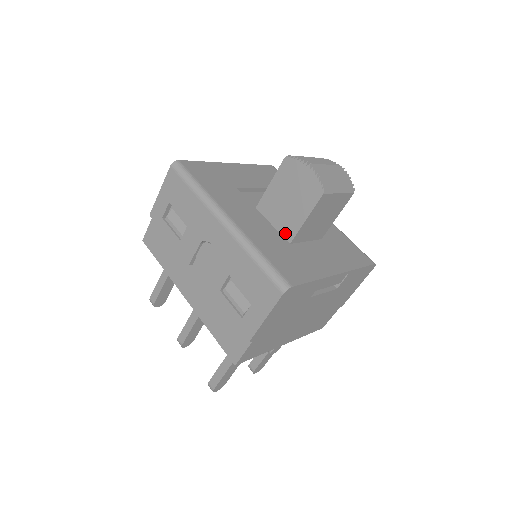
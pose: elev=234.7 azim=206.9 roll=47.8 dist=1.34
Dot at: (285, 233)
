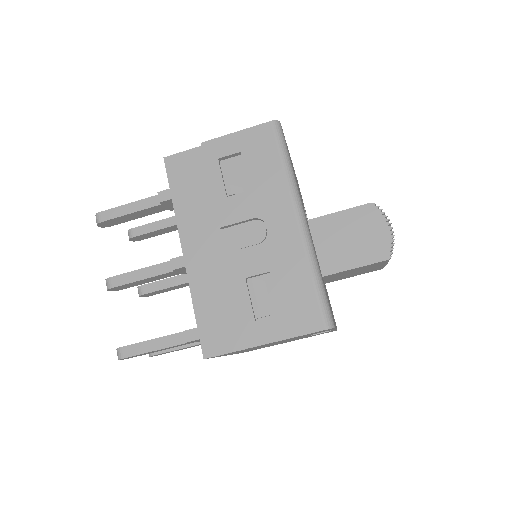
Dot at: (324, 264)
